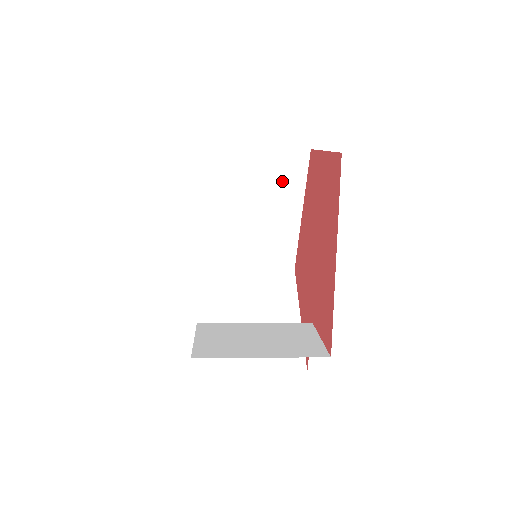
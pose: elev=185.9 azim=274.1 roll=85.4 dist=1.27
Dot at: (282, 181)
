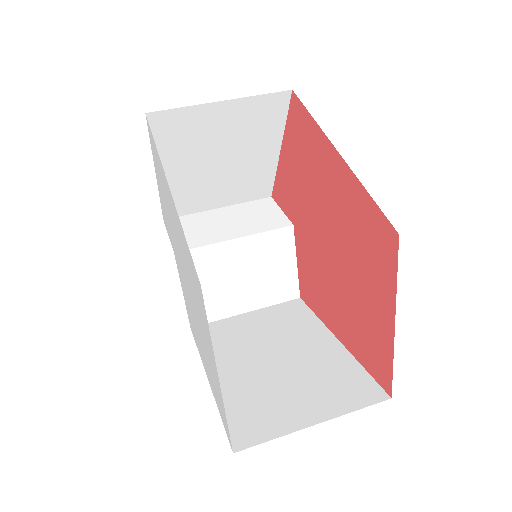
Dot at: occluded
